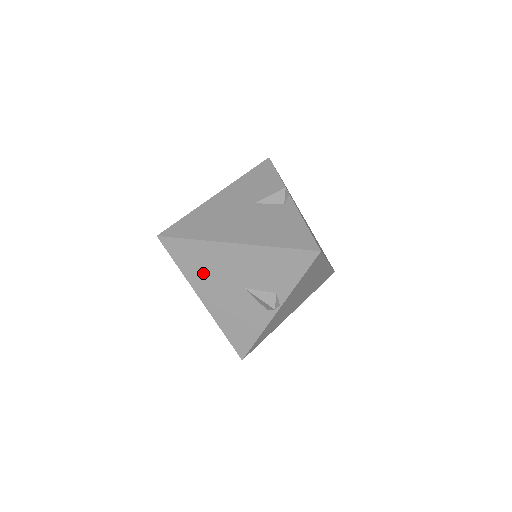
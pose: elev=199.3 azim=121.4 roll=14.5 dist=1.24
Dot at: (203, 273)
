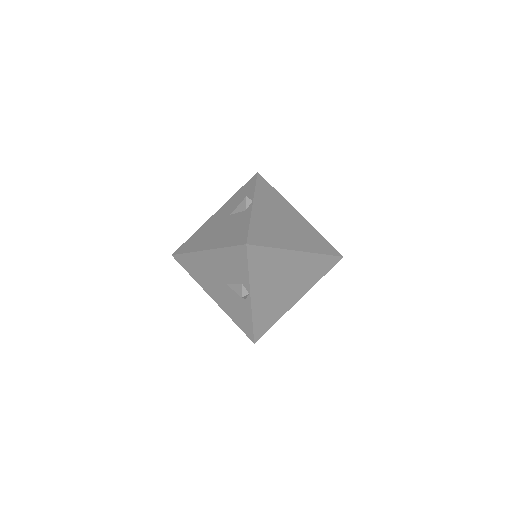
Dot at: (202, 277)
